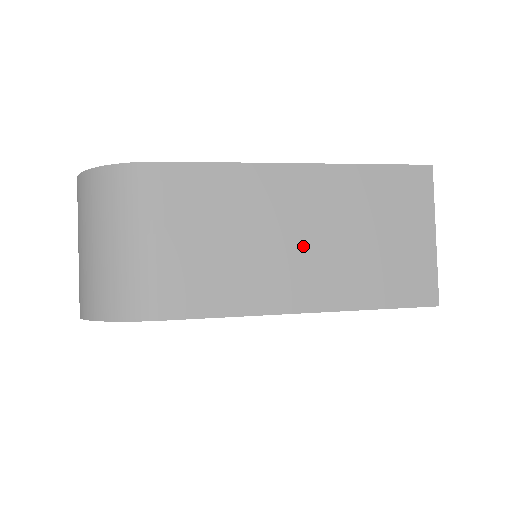
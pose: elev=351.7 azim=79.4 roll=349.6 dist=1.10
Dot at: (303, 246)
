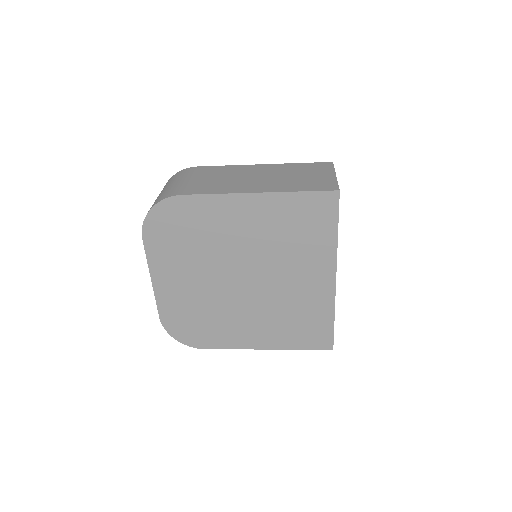
Dot at: (259, 179)
